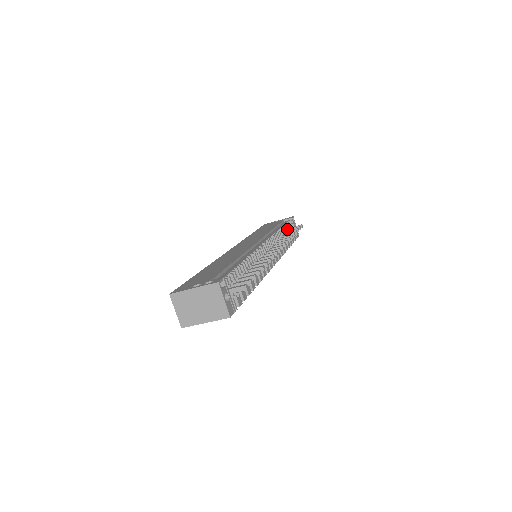
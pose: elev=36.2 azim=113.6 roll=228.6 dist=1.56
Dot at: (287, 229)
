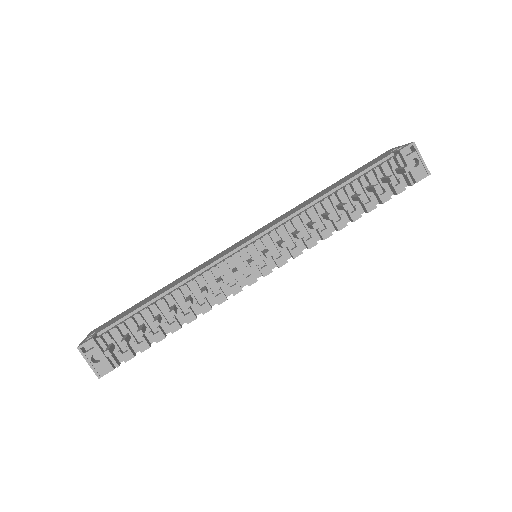
Dot at: (370, 182)
